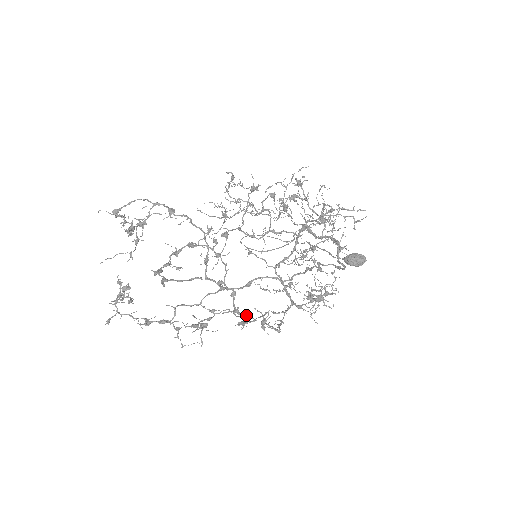
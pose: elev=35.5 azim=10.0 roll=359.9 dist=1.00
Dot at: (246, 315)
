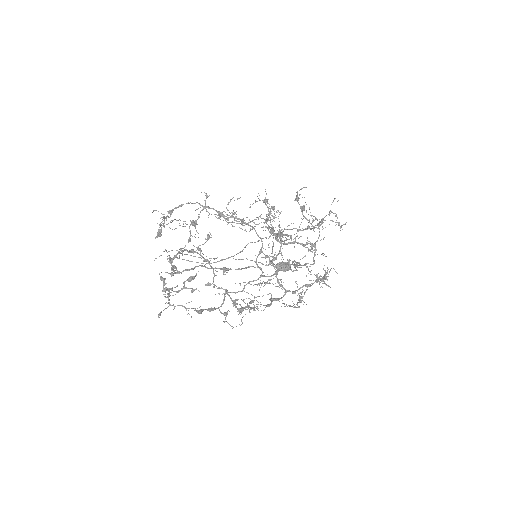
Dot at: occluded
